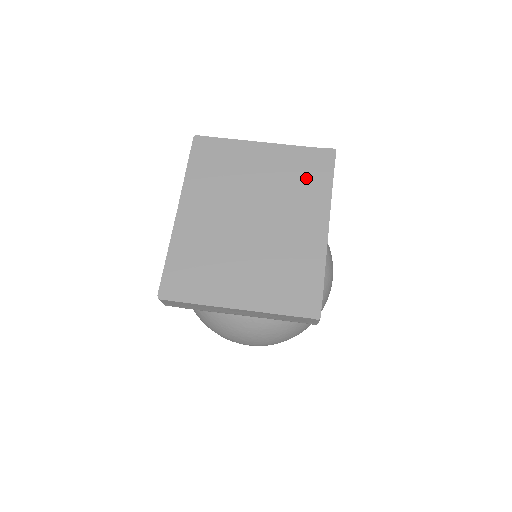
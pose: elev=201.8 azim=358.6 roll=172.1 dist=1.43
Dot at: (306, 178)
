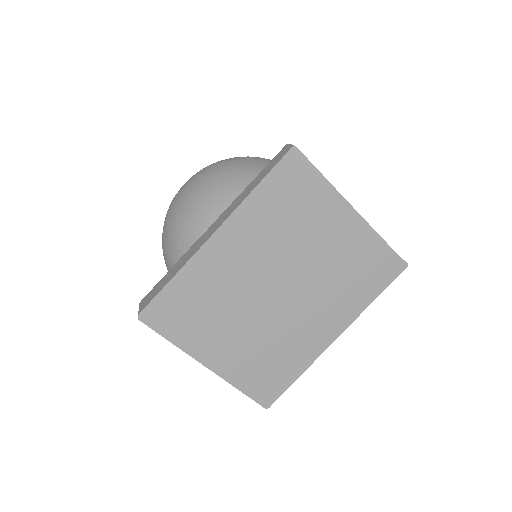
Dot at: (359, 278)
